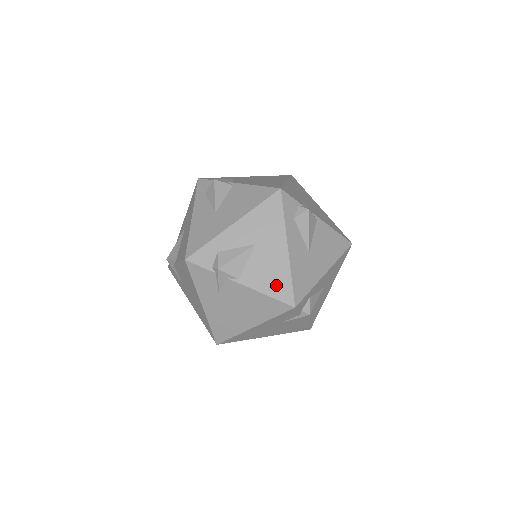
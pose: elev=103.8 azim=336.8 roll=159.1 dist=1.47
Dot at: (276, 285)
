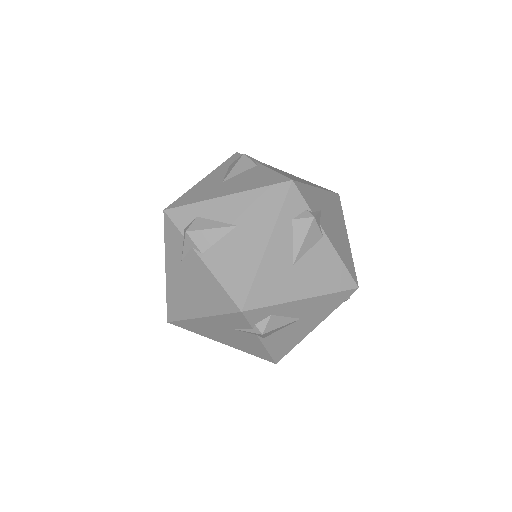
Dot at: (235, 278)
